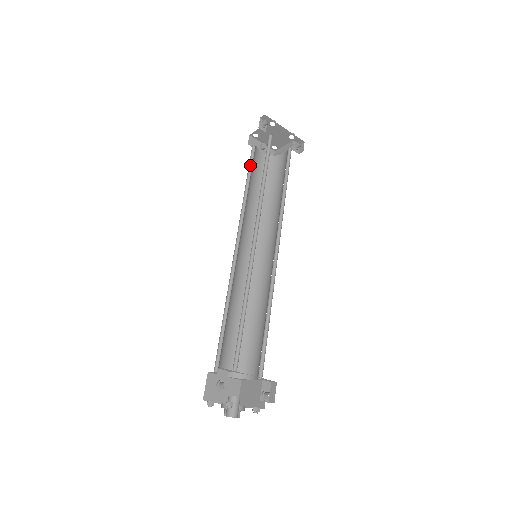
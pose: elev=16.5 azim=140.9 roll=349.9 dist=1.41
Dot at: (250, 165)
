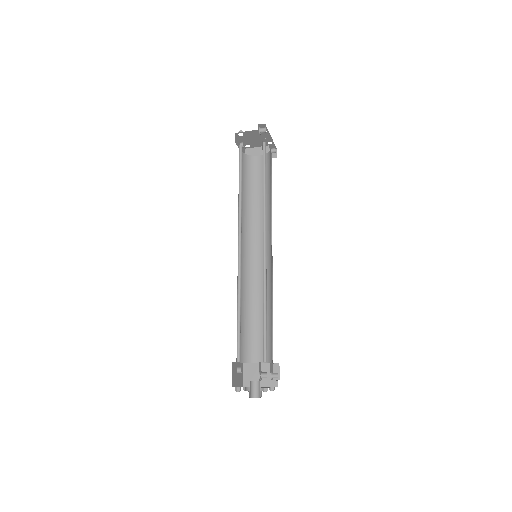
Dot at: (239, 165)
